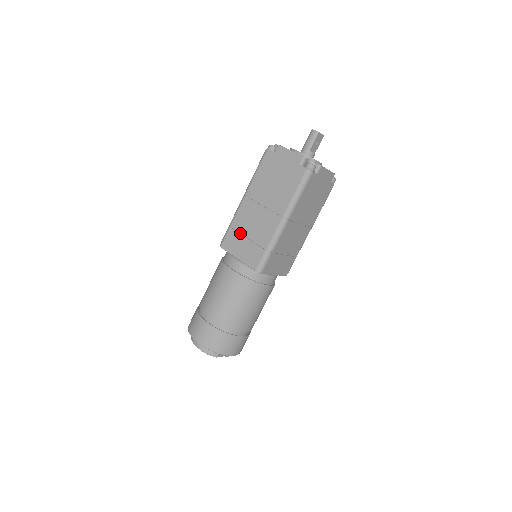
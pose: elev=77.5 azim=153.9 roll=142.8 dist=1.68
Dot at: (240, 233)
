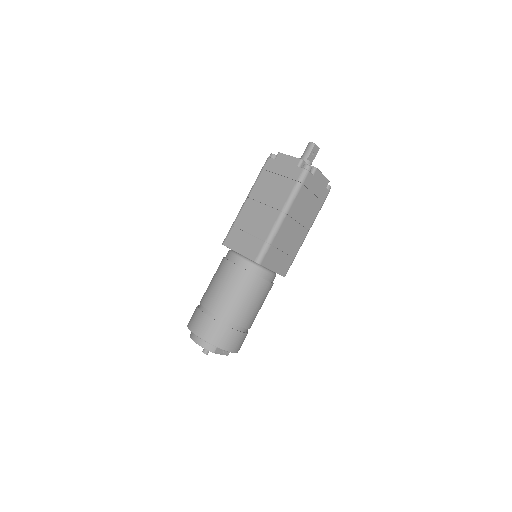
Dot at: (242, 230)
